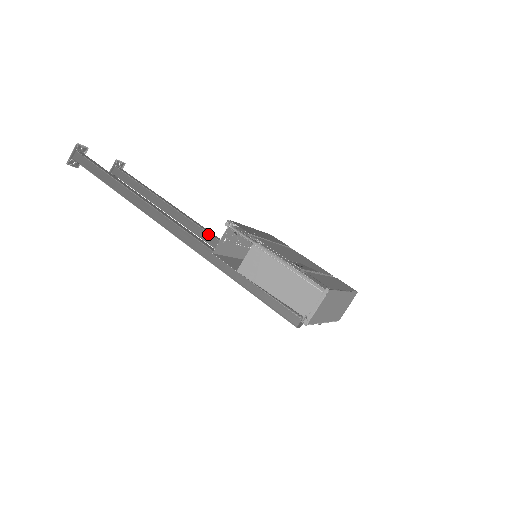
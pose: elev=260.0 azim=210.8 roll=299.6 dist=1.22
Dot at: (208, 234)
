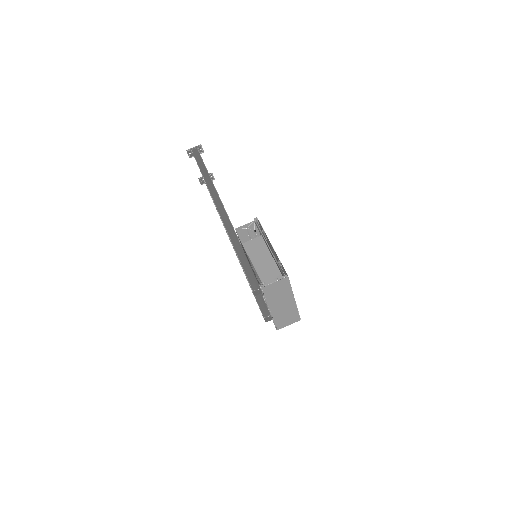
Dot at: occluded
